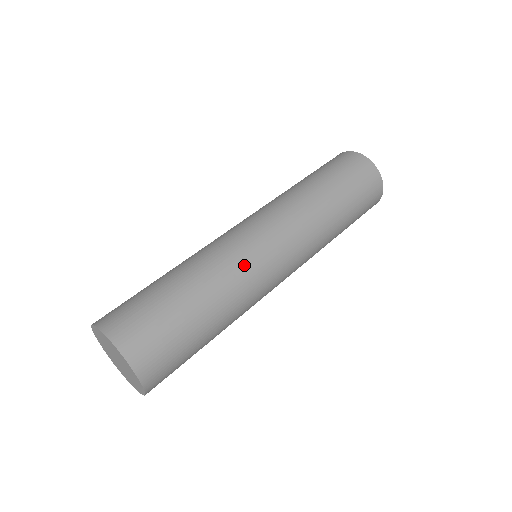
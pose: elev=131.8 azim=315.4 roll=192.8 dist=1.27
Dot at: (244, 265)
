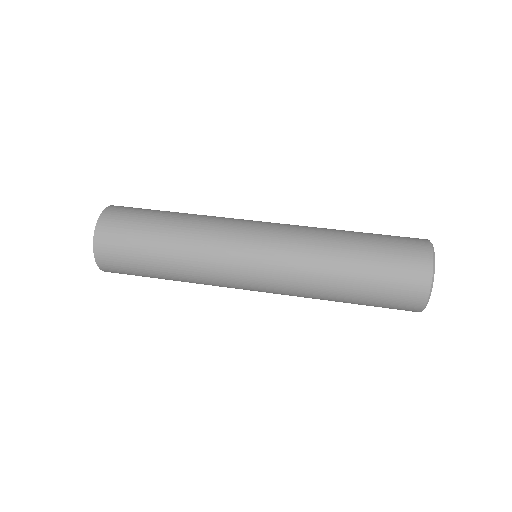
Dot at: (215, 268)
